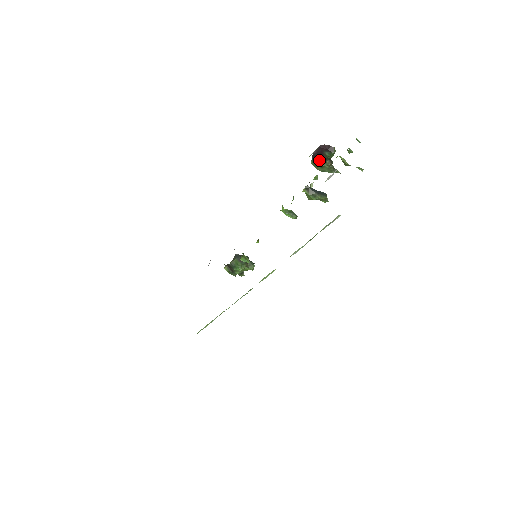
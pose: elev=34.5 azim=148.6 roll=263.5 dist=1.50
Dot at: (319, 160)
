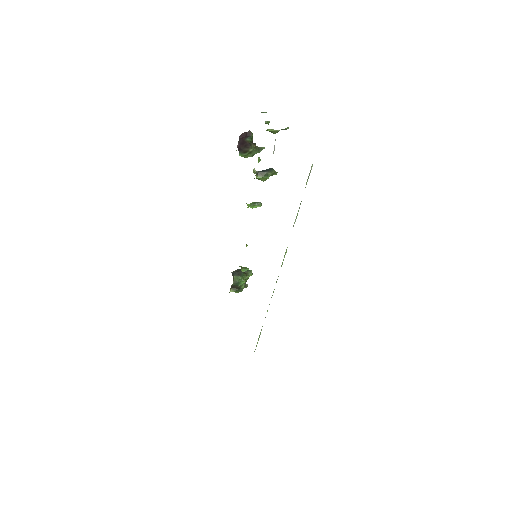
Dot at: (245, 149)
